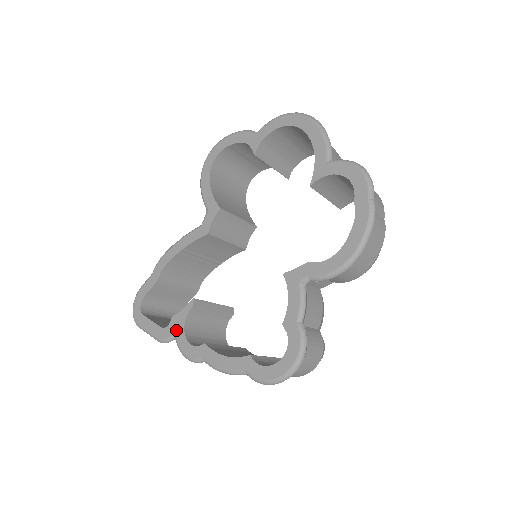
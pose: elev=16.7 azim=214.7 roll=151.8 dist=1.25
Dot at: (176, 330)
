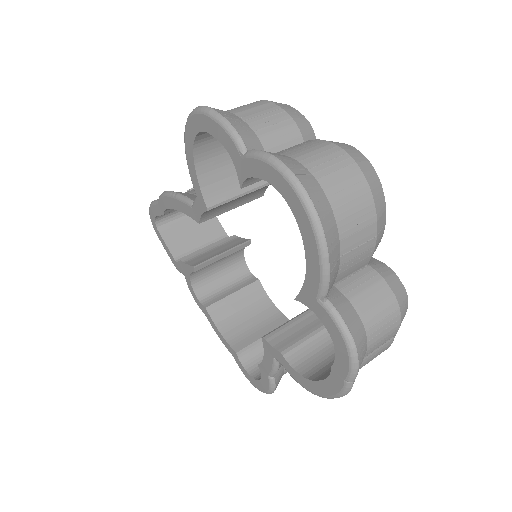
Dot at: (184, 274)
